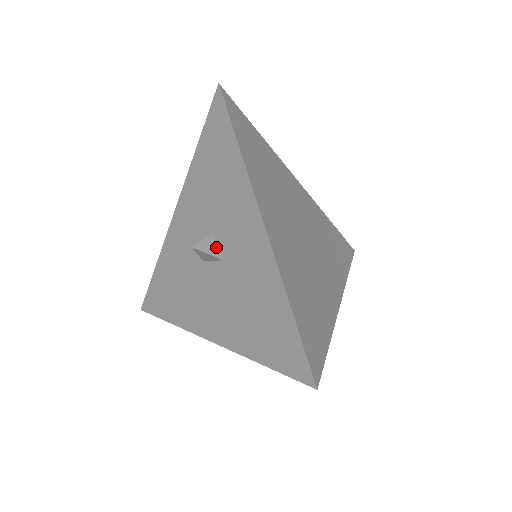
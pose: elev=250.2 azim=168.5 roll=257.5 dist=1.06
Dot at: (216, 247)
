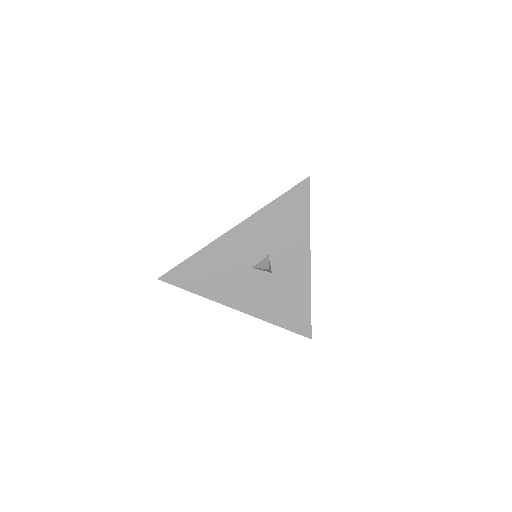
Dot at: (270, 265)
